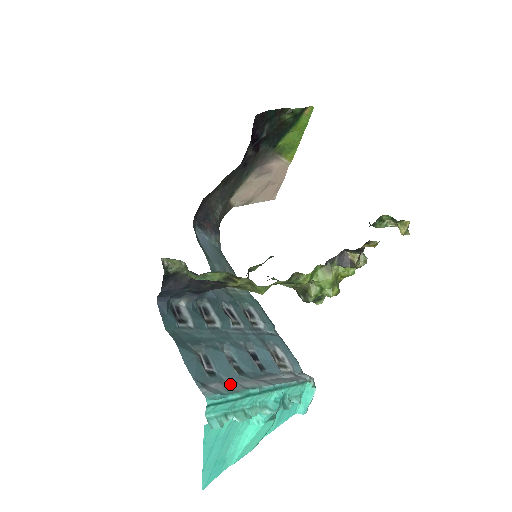
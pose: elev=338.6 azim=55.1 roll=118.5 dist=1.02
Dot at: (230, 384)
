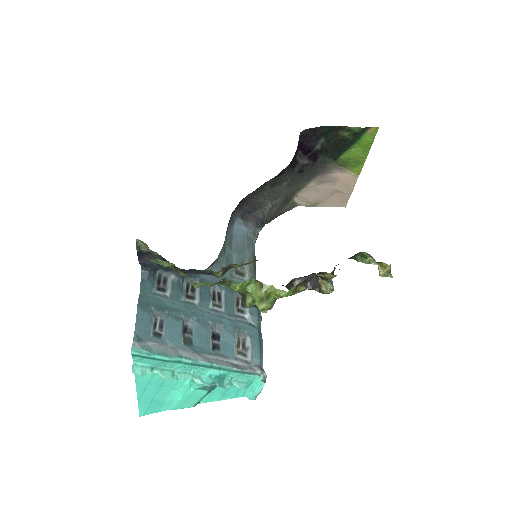
Dot at: (168, 348)
